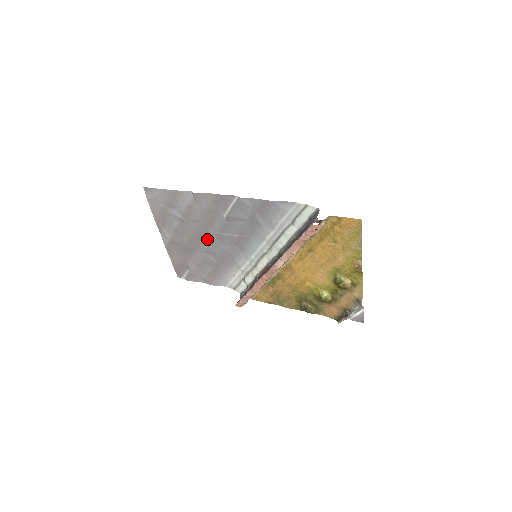
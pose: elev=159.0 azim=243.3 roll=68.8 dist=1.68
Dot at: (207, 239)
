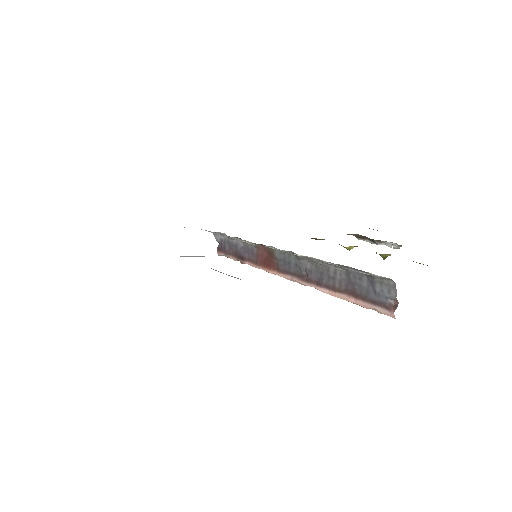
Dot at: occluded
